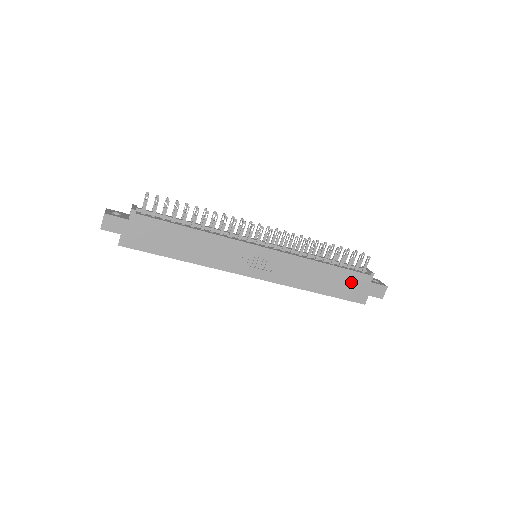
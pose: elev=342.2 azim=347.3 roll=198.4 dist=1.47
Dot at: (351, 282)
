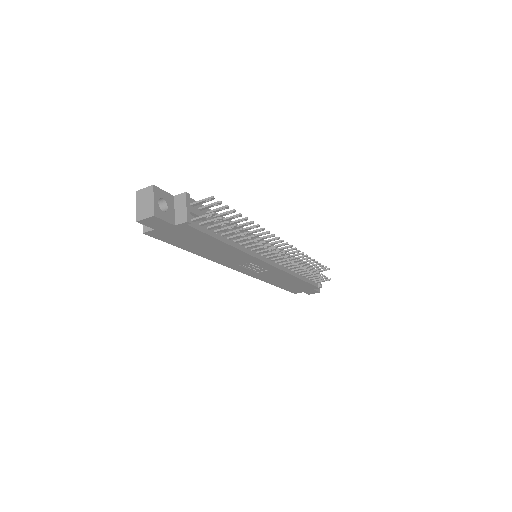
Dot at: (302, 287)
